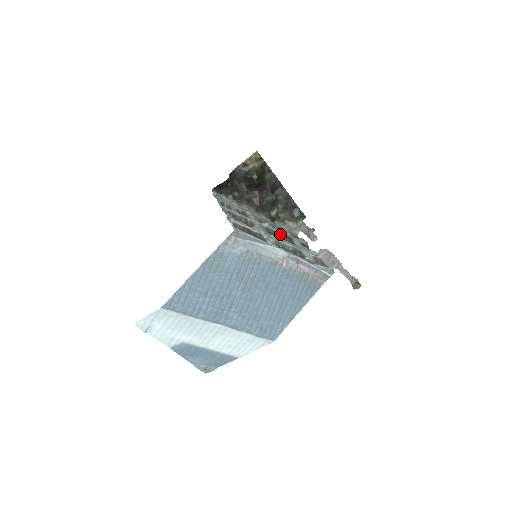
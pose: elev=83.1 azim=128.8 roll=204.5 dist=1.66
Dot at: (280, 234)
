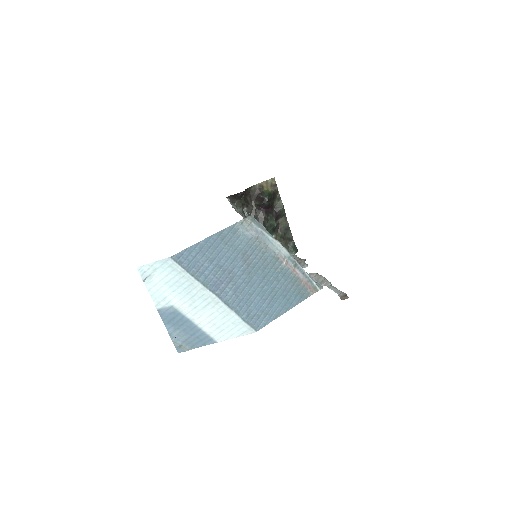
Dot at: occluded
